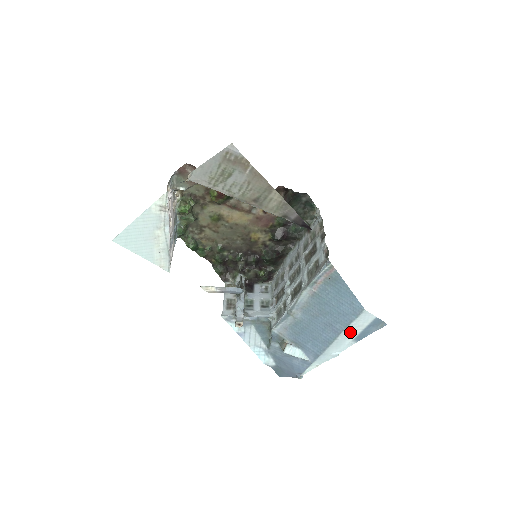
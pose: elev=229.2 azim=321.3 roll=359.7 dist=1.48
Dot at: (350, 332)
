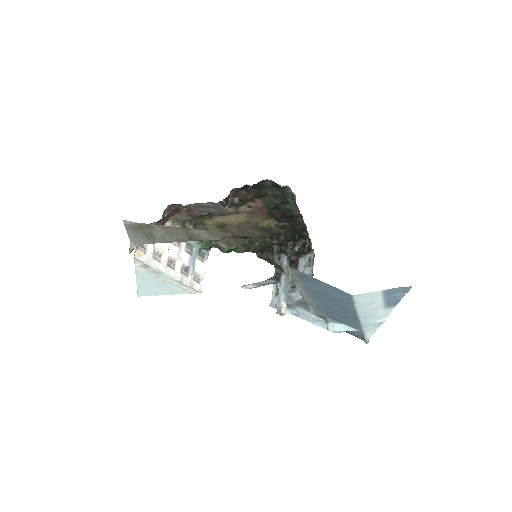
Dot at: (368, 308)
